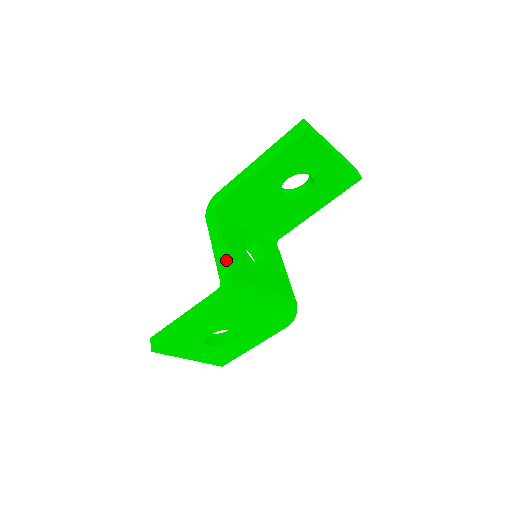
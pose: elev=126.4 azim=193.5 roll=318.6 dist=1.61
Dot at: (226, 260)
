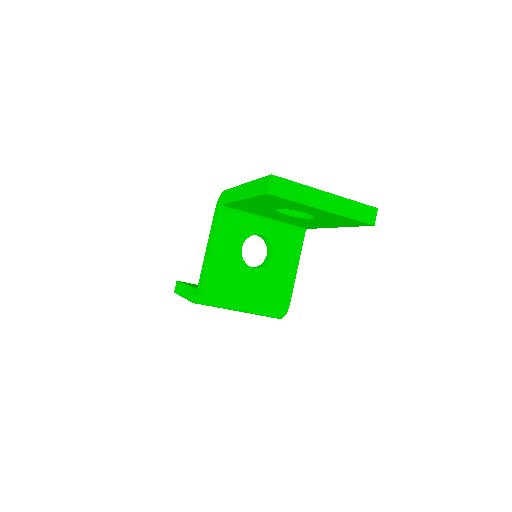
Dot at: (205, 269)
